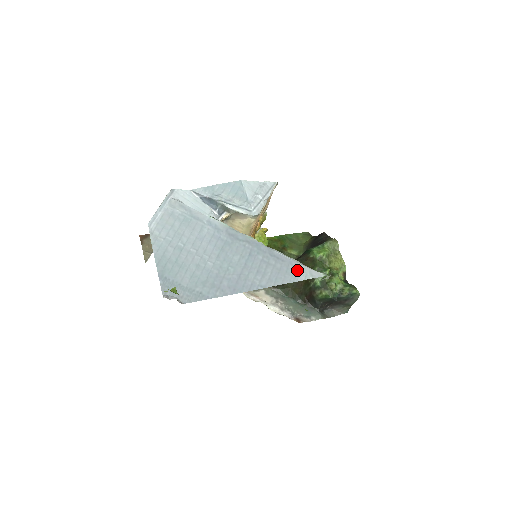
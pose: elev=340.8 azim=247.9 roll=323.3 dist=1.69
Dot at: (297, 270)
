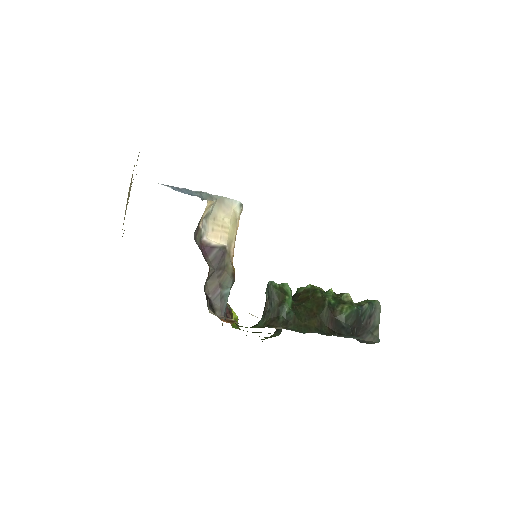
Dot at: occluded
